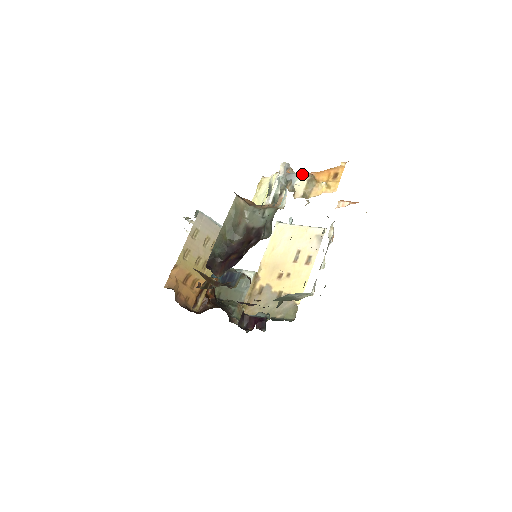
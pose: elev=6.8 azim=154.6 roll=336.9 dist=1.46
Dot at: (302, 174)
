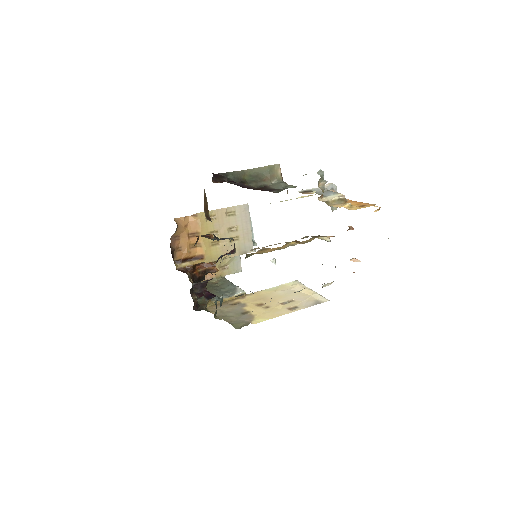
Dot at: (339, 193)
